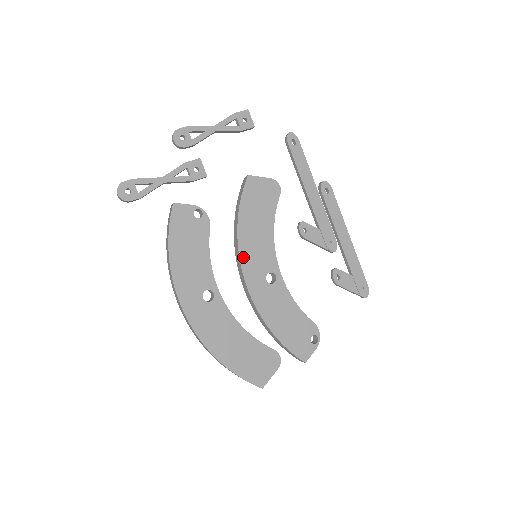
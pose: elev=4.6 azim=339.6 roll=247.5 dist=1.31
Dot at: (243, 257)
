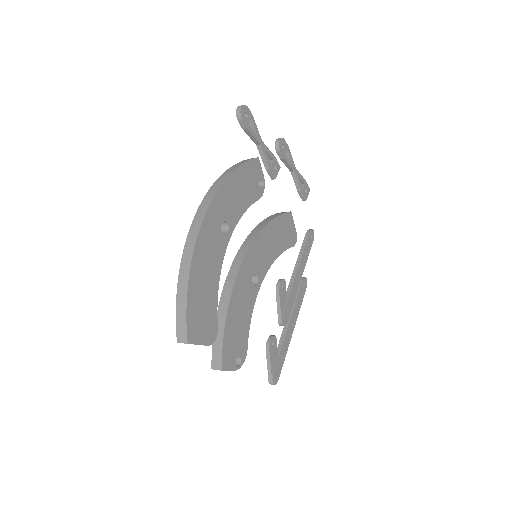
Dot at: (256, 242)
